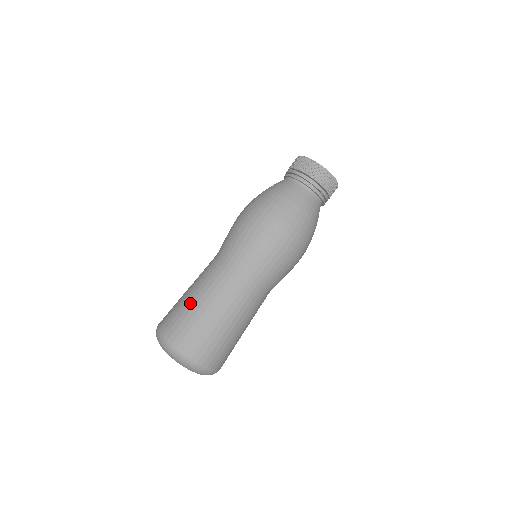
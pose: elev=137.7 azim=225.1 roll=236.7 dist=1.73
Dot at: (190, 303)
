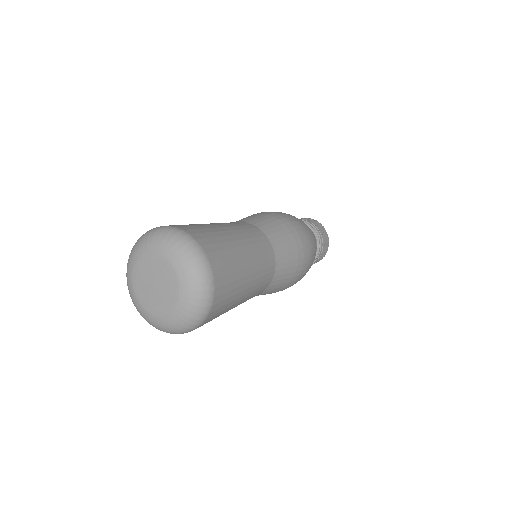
Dot at: occluded
